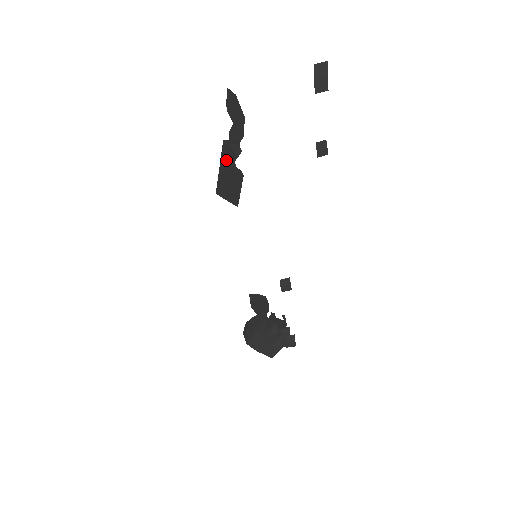
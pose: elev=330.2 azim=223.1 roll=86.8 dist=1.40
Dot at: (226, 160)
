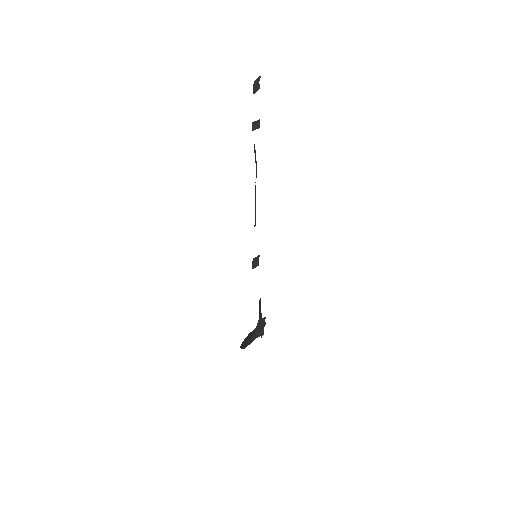
Dot at: occluded
